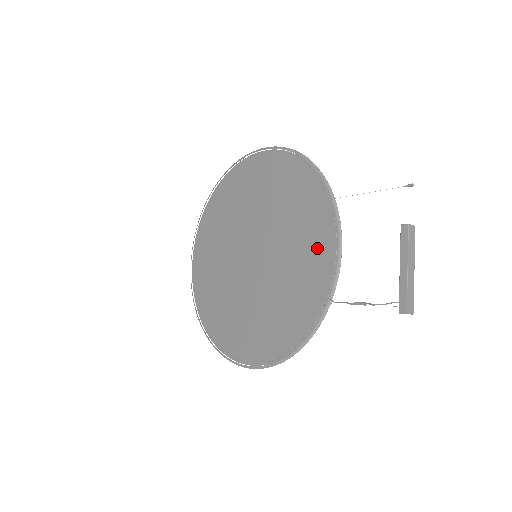
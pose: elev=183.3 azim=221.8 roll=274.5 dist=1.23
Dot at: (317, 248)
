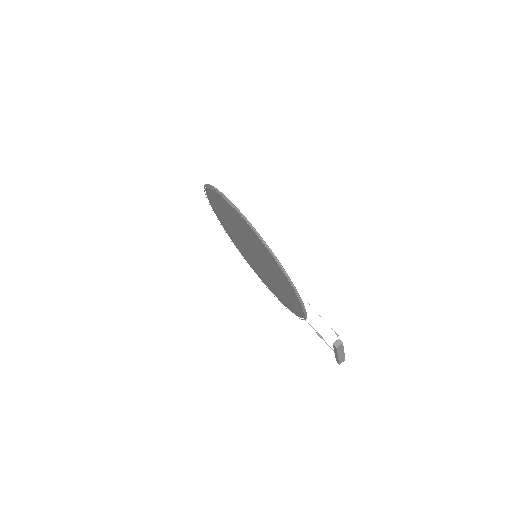
Dot at: (292, 296)
